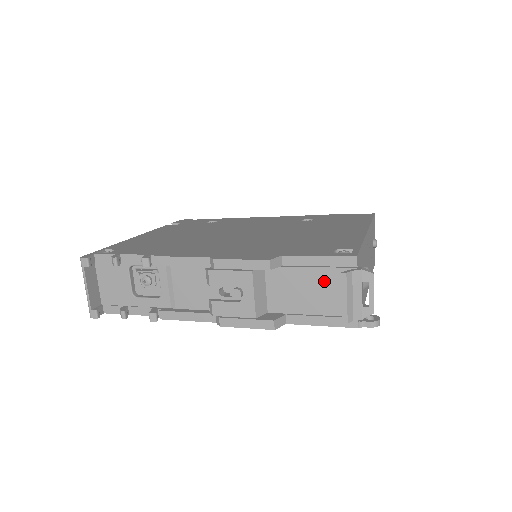
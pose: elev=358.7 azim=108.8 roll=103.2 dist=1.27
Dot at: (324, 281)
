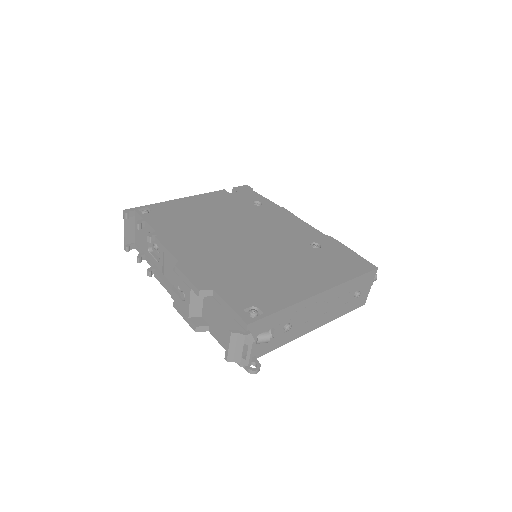
Dot at: (230, 324)
